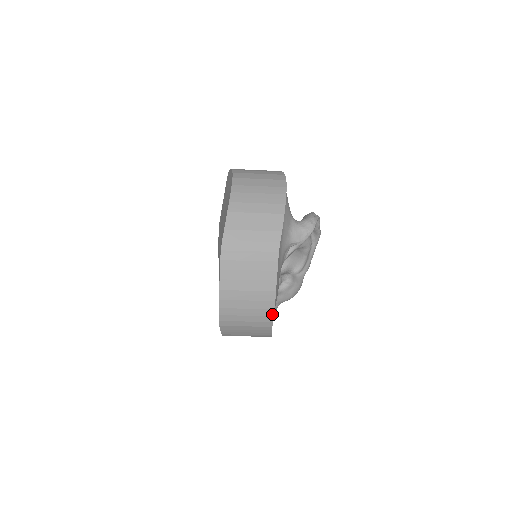
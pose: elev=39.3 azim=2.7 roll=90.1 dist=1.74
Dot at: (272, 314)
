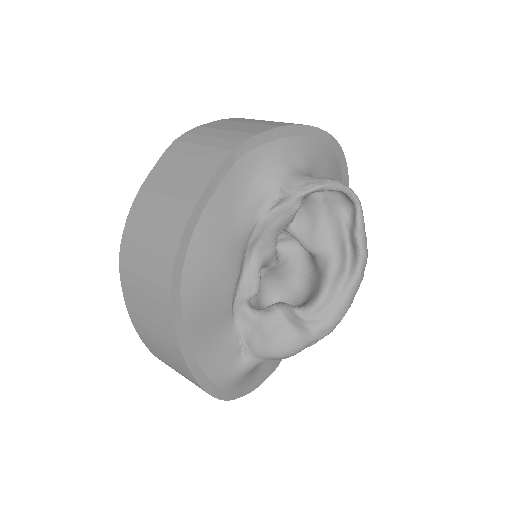
Dot at: (175, 252)
